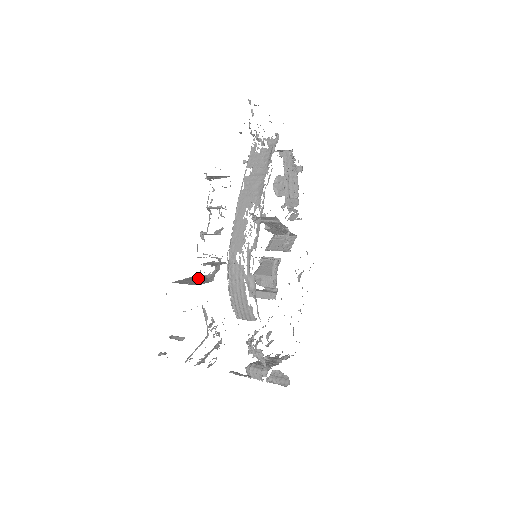
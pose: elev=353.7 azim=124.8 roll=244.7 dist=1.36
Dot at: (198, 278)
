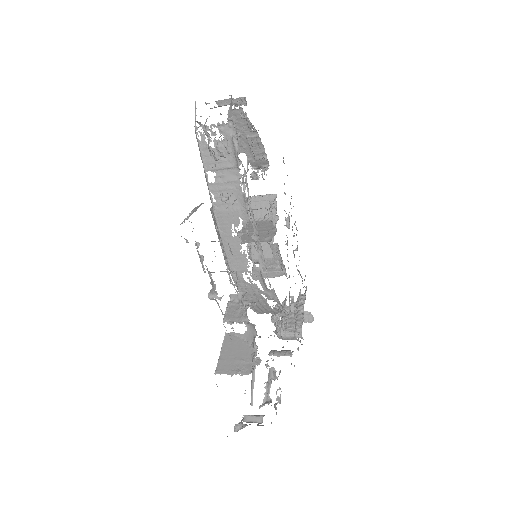
Dot at: (234, 345)
